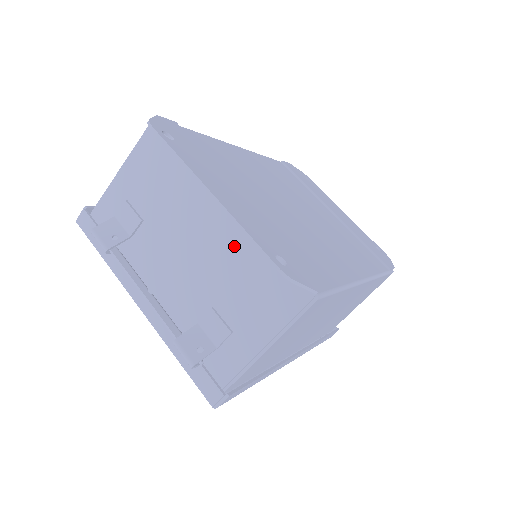
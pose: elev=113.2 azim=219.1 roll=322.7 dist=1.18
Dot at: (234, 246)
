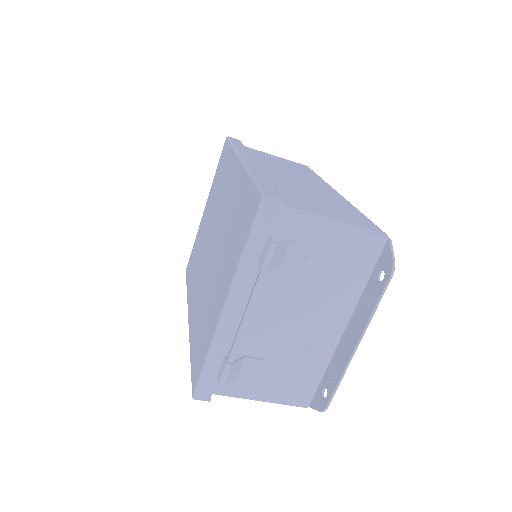
Dot at: (315, 351)
